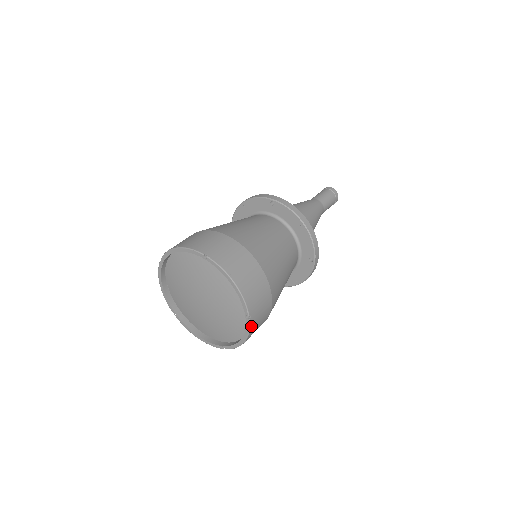
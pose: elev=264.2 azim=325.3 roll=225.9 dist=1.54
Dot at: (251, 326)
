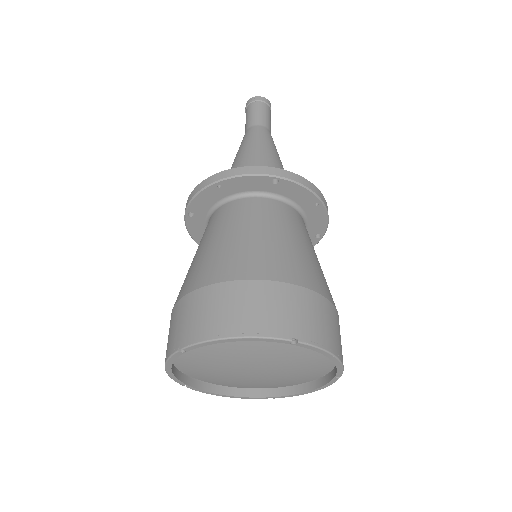
Dot at: occluded
